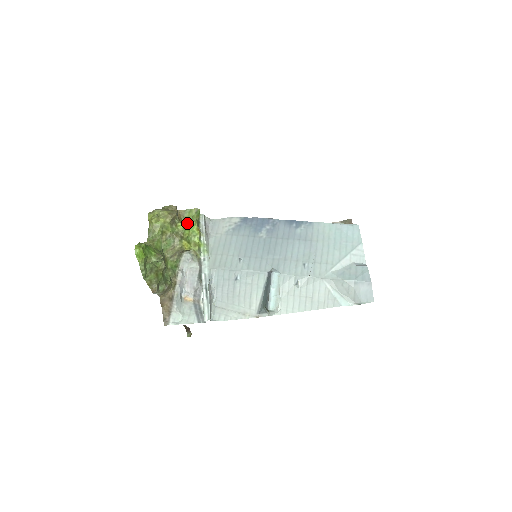
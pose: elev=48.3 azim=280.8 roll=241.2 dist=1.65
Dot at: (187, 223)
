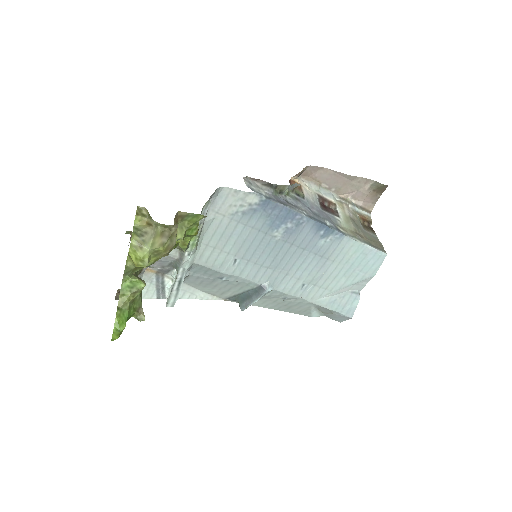
Dot at: (185, 233)
